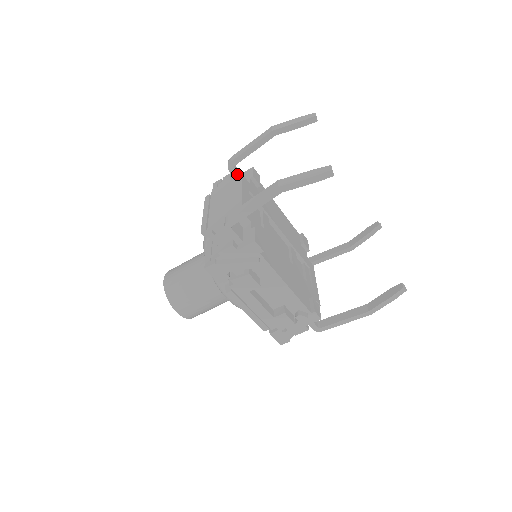
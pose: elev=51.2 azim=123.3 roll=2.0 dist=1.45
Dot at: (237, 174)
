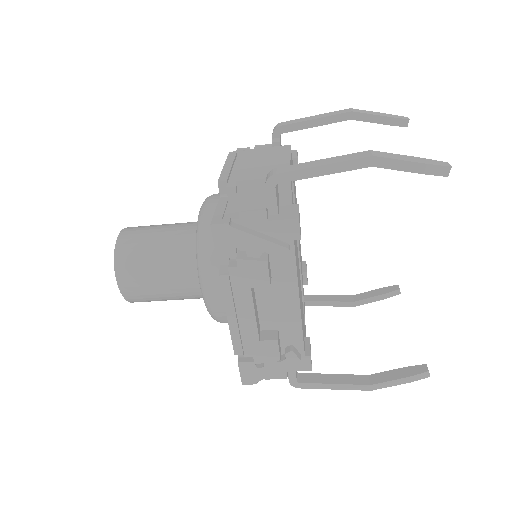
Dot at: (280, 145)
